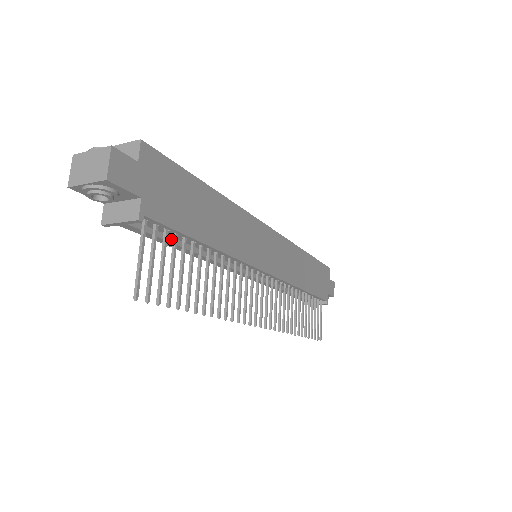
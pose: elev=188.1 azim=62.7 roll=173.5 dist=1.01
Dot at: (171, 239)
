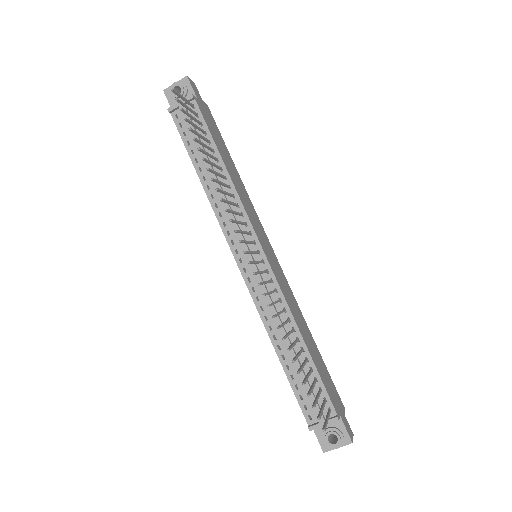
Dot at: occluded
